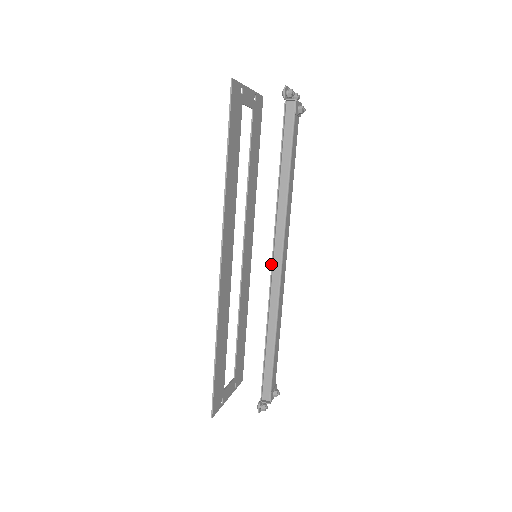
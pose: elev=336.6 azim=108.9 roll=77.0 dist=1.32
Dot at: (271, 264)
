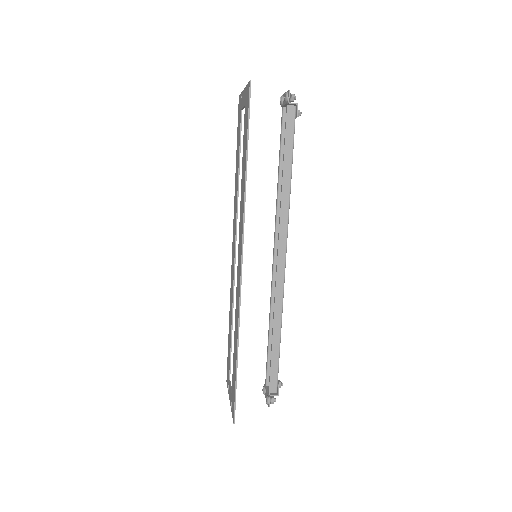
Dot at: (277, 262)
